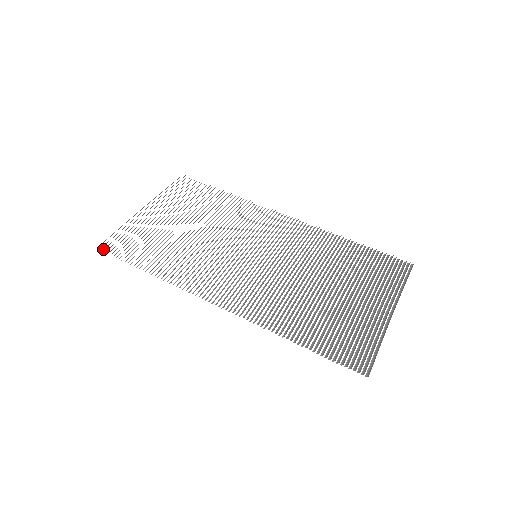
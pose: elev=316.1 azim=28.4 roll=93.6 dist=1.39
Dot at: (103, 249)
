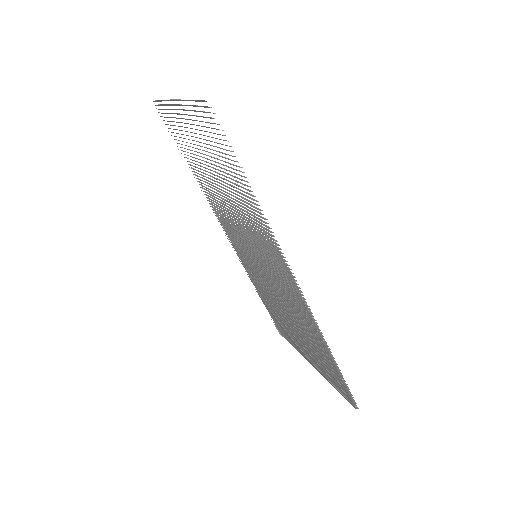
Dot at: occluded
